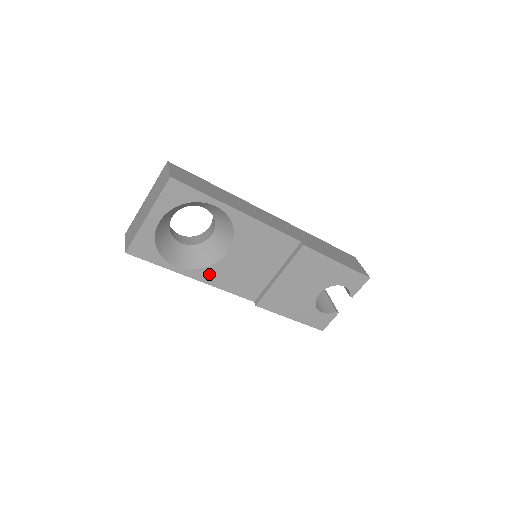
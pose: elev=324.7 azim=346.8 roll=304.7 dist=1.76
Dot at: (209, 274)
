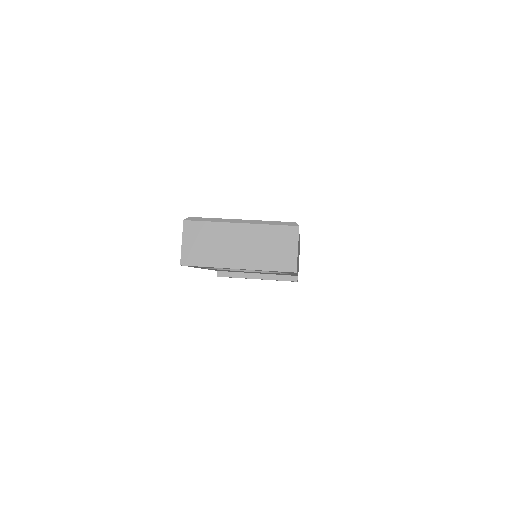
Dot at: occluded
